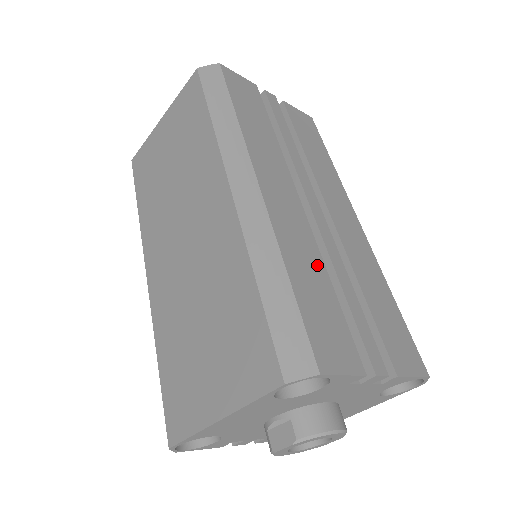
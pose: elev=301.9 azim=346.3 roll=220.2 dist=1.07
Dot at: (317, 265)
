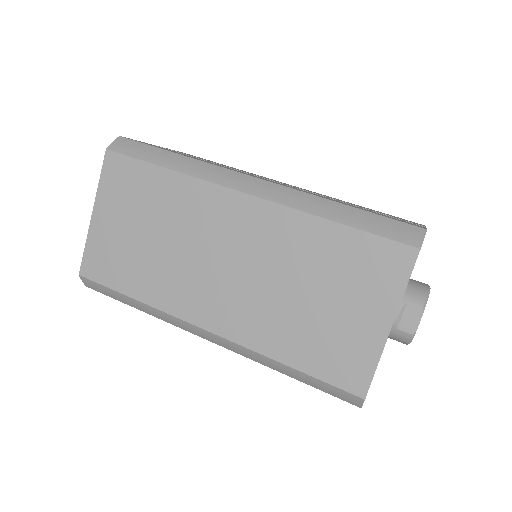
Dot at: occluded
